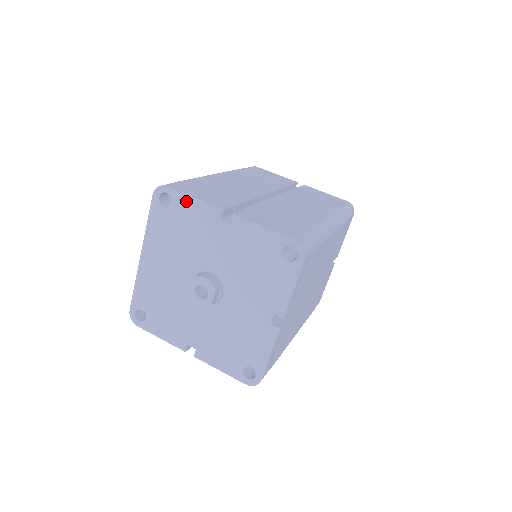
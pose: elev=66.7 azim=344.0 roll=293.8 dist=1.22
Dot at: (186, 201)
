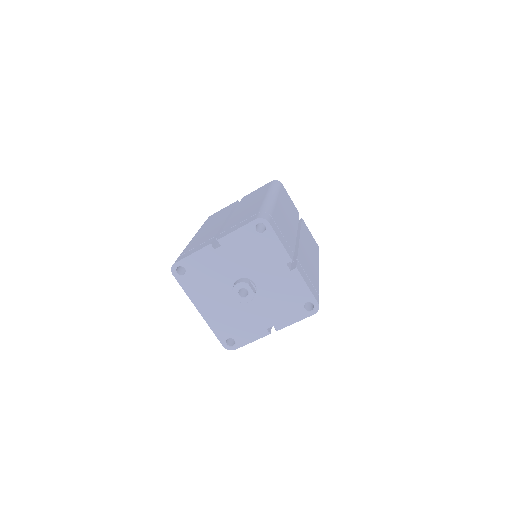
Dot at: (191, 260)
